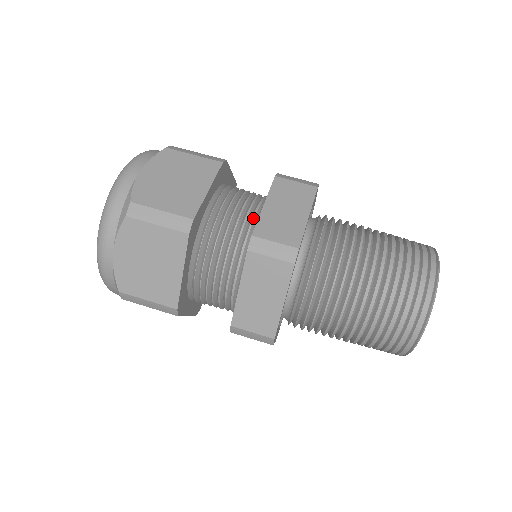
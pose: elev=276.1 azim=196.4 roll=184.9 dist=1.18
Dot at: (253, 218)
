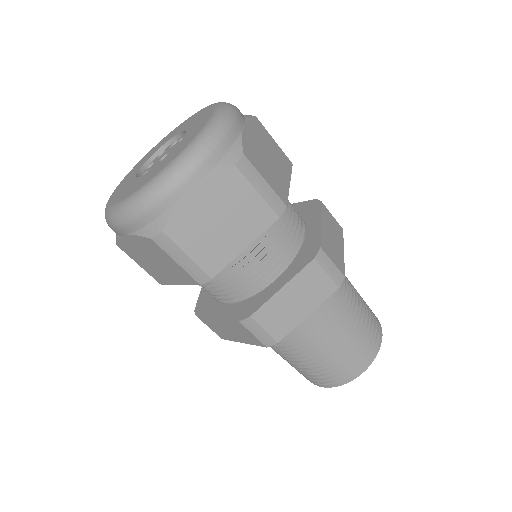
Dot at: (302, 228)
